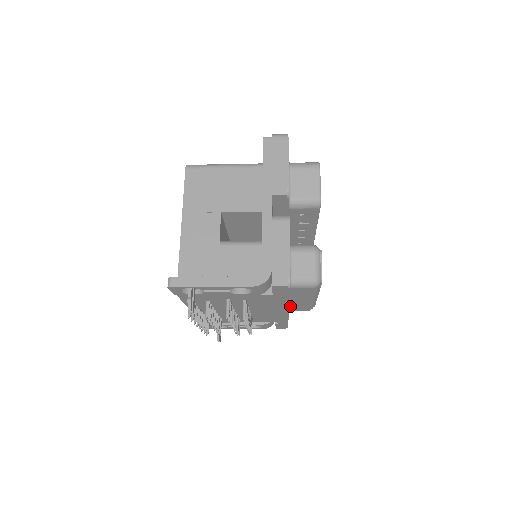
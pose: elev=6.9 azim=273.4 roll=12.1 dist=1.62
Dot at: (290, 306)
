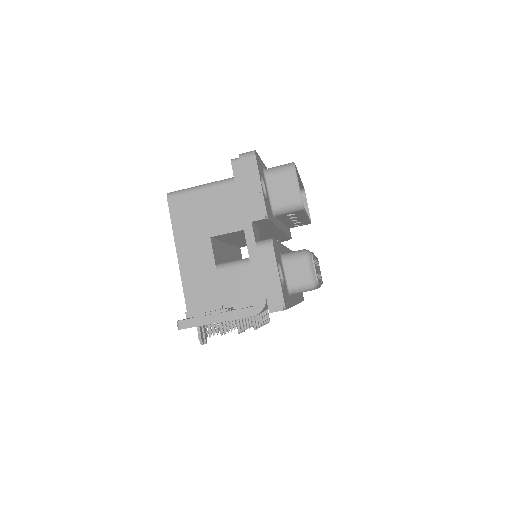
Dot at: occluded
